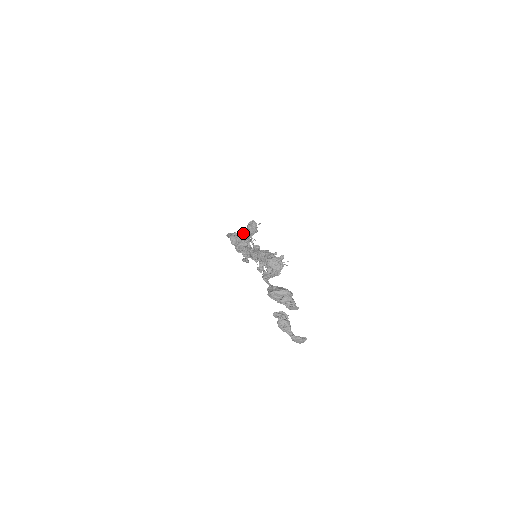
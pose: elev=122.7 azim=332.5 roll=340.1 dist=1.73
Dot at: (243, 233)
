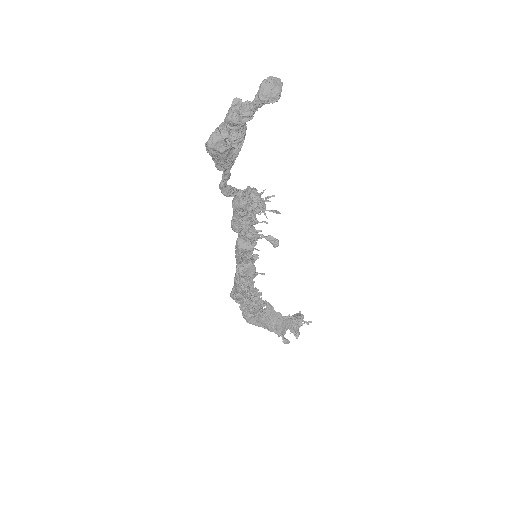
Dot at: (295, 336)
